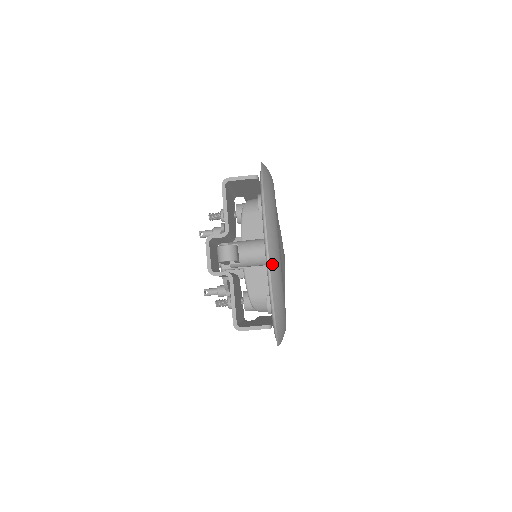
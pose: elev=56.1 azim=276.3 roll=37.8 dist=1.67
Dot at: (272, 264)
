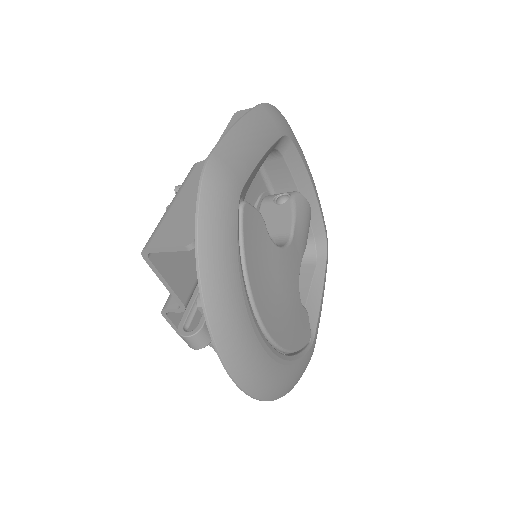
Dot at: (251, 387)
